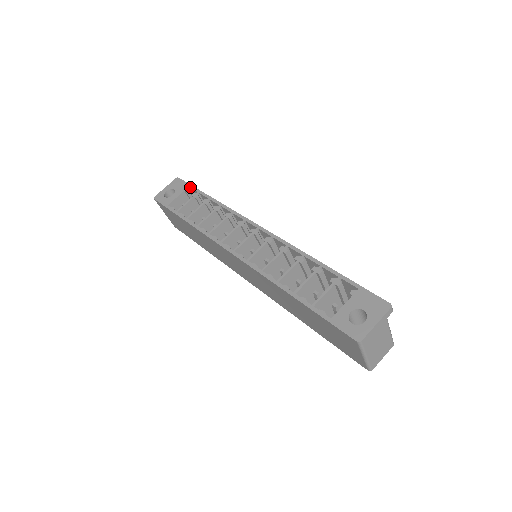
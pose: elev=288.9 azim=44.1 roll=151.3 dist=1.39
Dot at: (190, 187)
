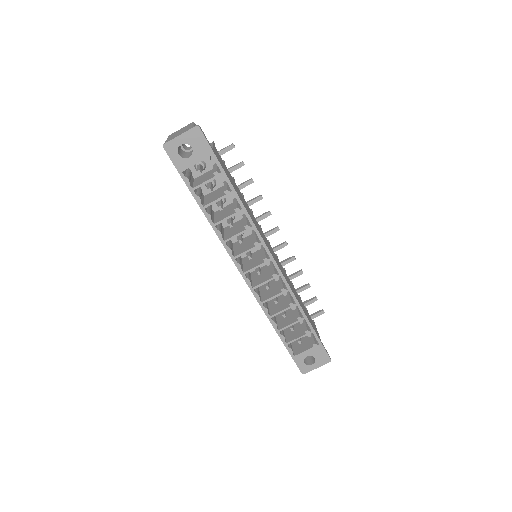
Dot at: (213, 158)
